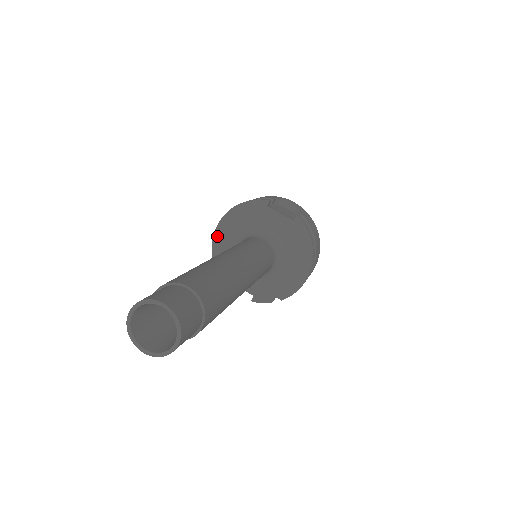
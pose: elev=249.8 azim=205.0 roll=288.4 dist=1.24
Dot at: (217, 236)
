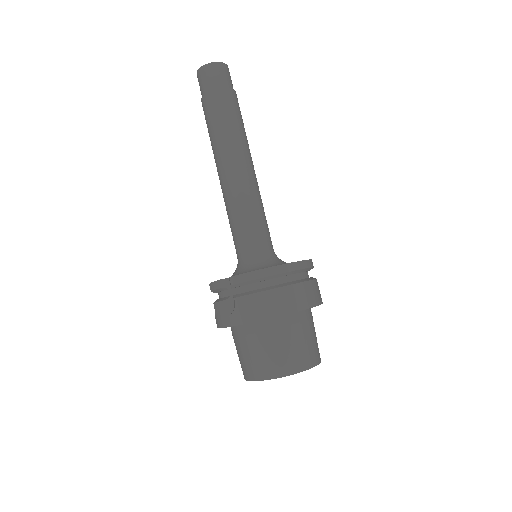
Dot at: occluded
